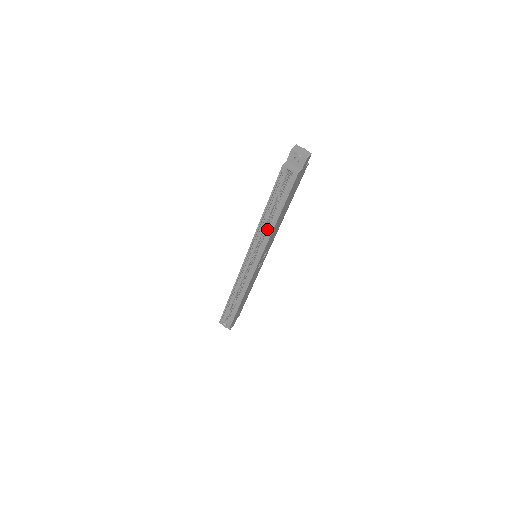
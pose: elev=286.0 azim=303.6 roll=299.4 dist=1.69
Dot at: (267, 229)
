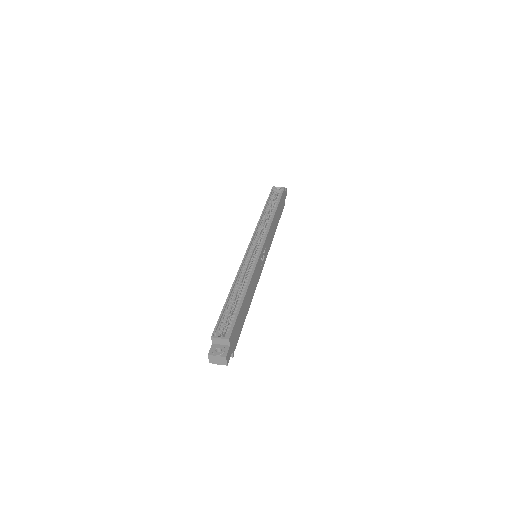
Dot at: (267, 222)
